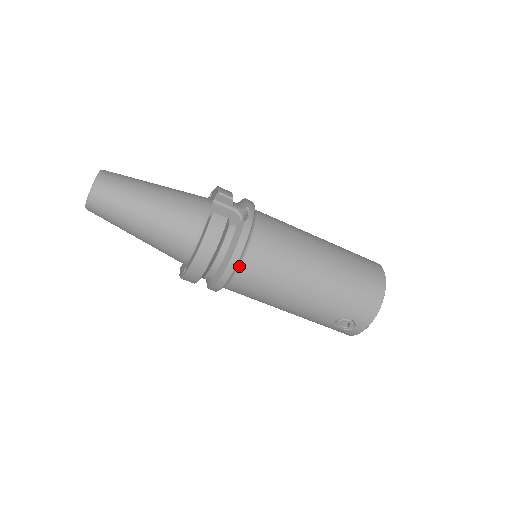
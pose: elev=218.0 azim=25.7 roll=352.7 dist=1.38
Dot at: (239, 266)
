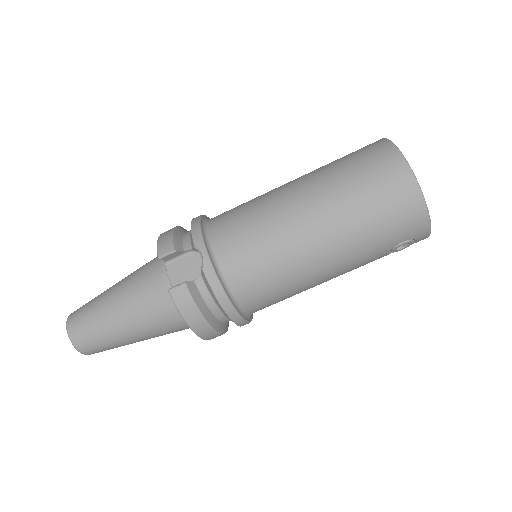
Dot at: (241, 304)
